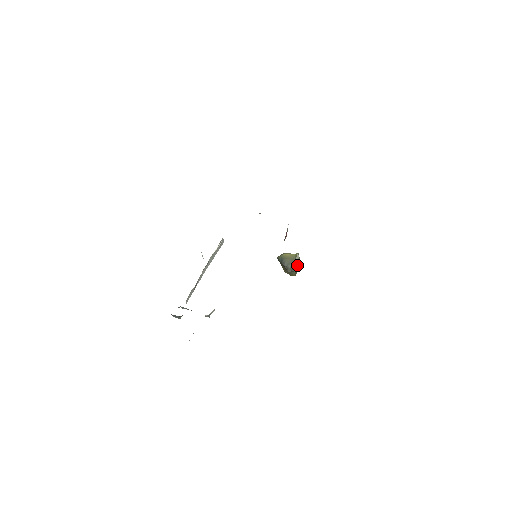
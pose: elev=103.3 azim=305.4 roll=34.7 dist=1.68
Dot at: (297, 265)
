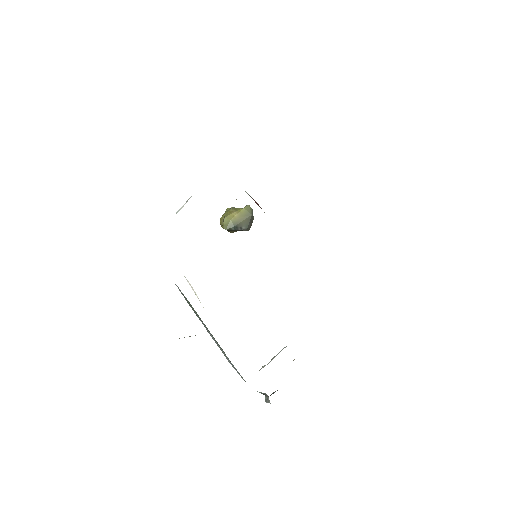
Dot at: (253, 217)
